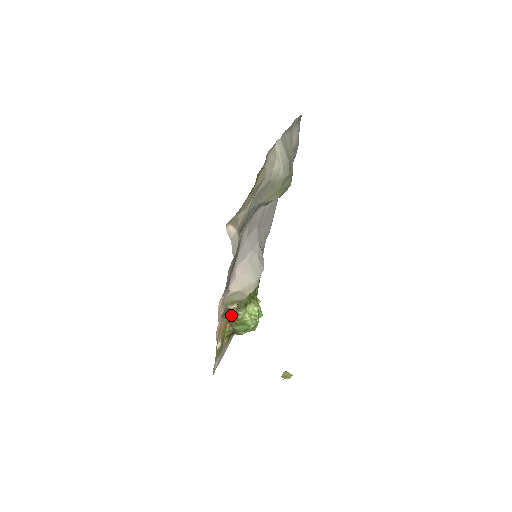
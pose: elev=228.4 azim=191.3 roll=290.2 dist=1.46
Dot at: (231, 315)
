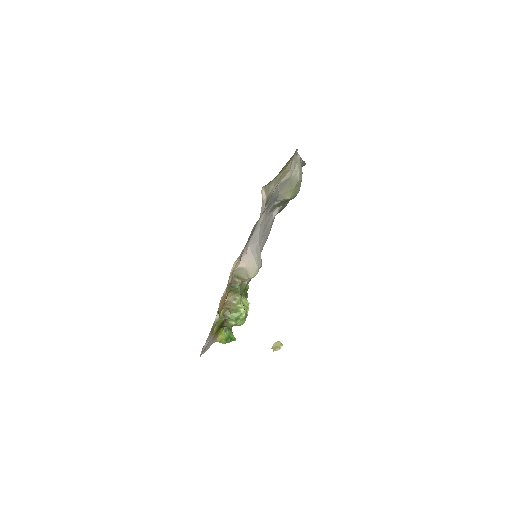
Dot at: (229, 298)
